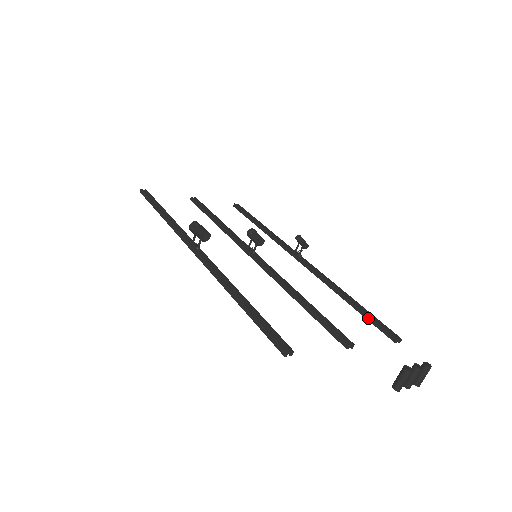
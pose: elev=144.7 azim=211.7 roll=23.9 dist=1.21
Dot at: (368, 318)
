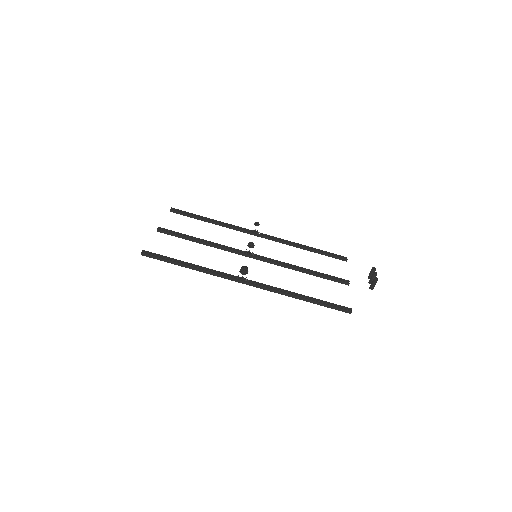
Dot at: (326, 255)
